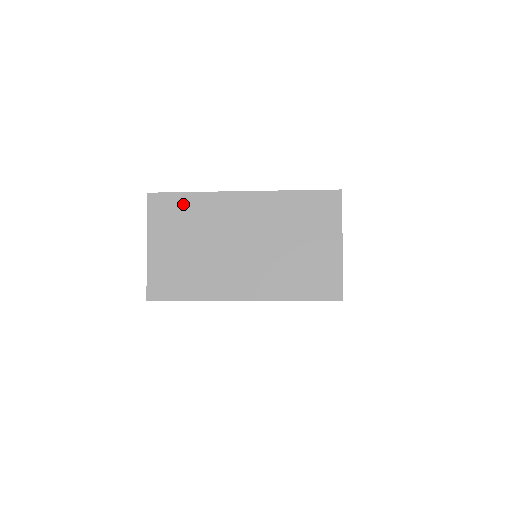
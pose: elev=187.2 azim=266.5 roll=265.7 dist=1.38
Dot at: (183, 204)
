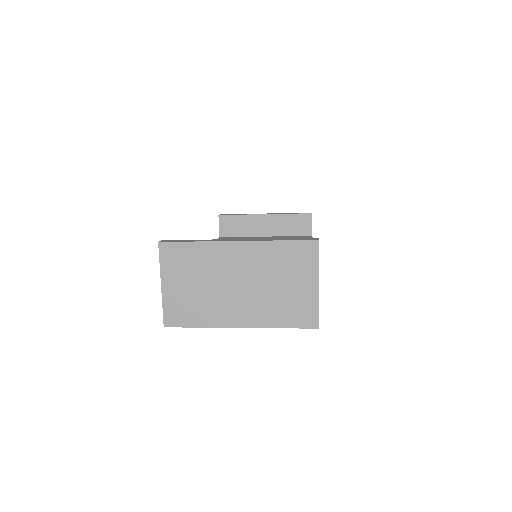
Dot at: (188, 251)
